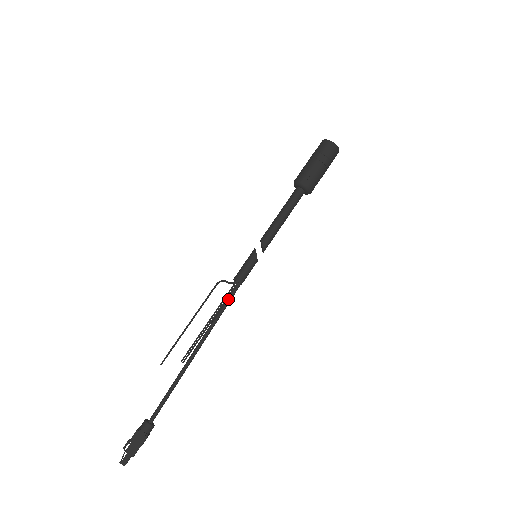
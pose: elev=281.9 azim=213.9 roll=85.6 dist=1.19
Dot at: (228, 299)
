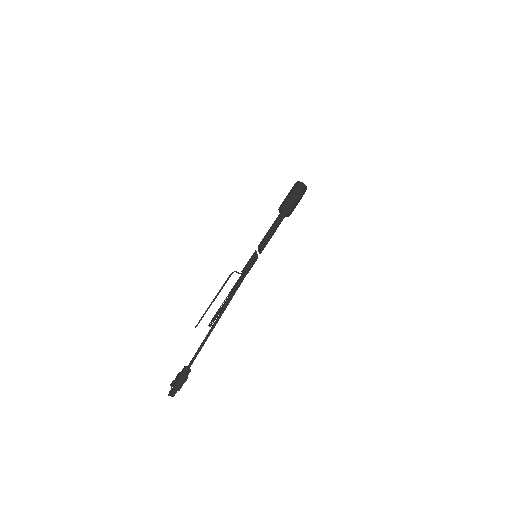
Dot at: (239, 284)
